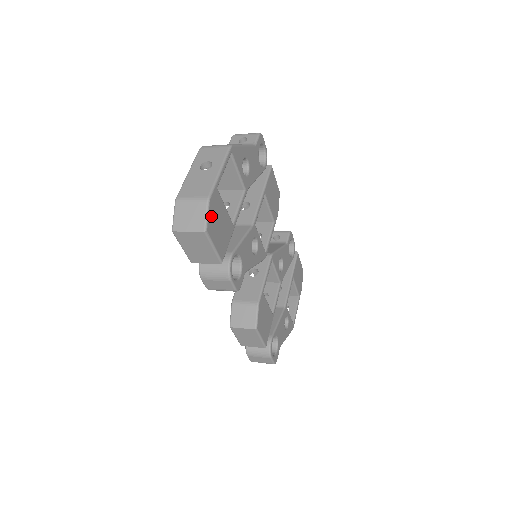
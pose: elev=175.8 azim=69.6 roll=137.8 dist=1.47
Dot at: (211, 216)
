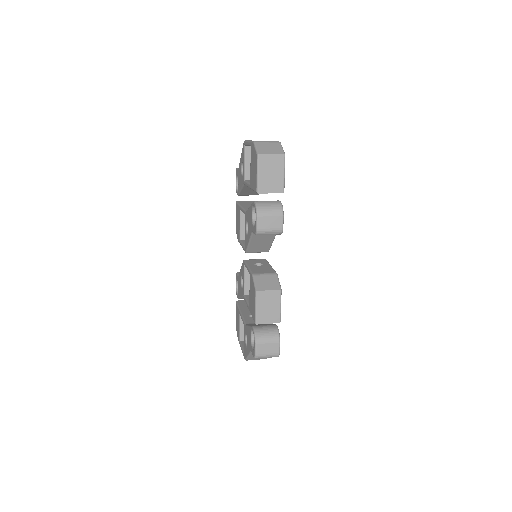
Dot at: occluded
